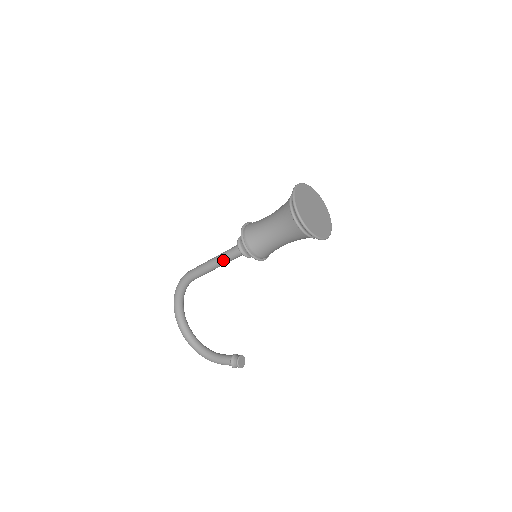
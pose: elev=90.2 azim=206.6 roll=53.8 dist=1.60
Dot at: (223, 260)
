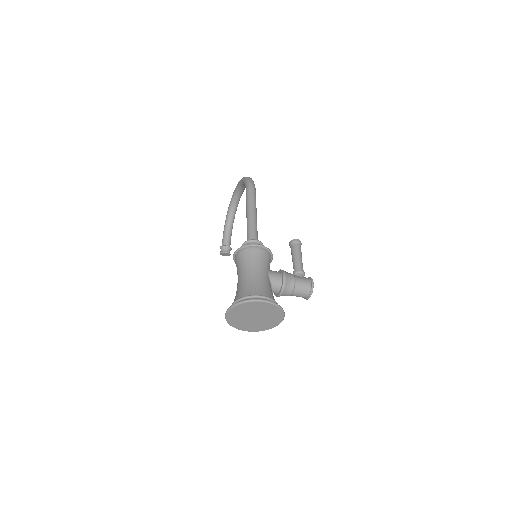
Dot at: (247, 226)
